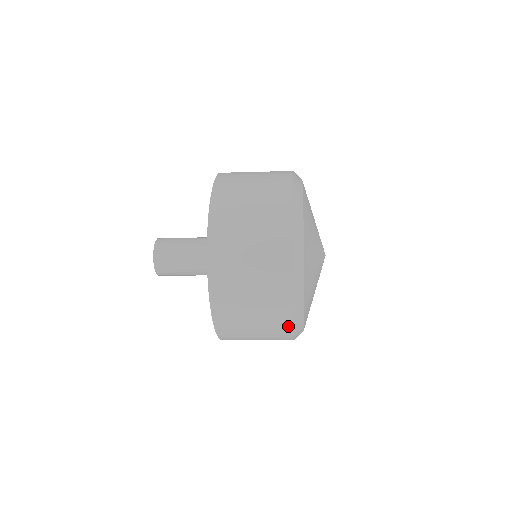
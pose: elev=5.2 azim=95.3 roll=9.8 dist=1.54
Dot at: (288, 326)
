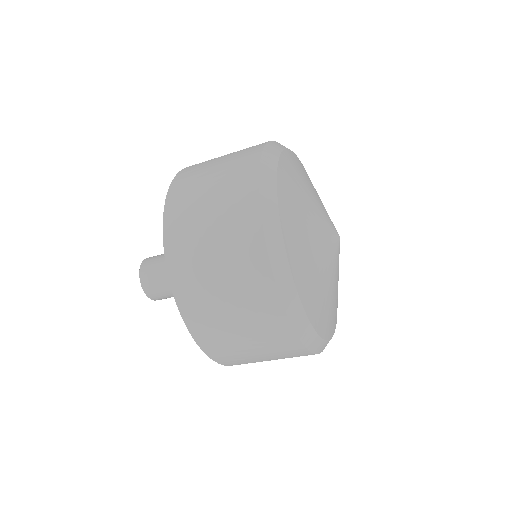
Dot at: (257, 241)
